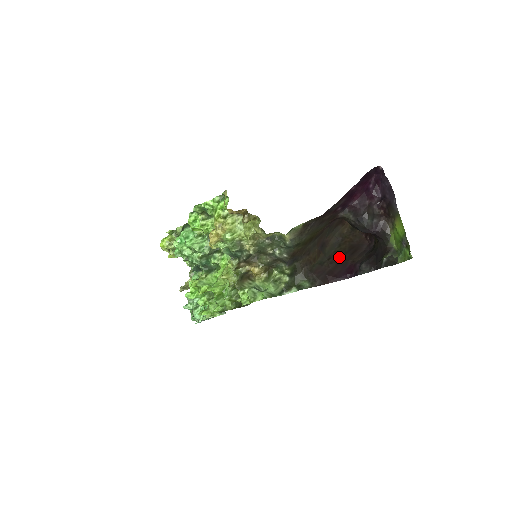
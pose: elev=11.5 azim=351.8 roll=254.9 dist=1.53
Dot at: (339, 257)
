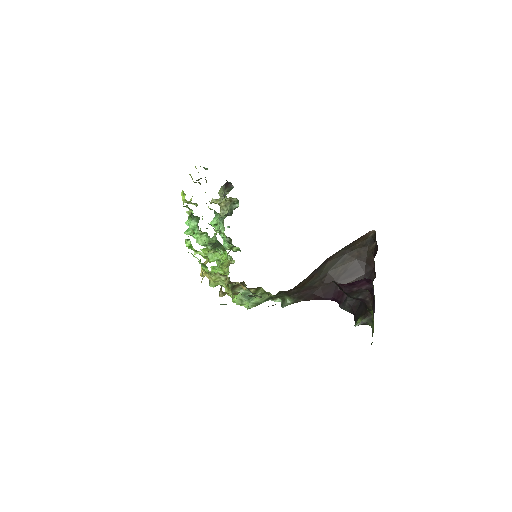
Dot at: (335, 277)
